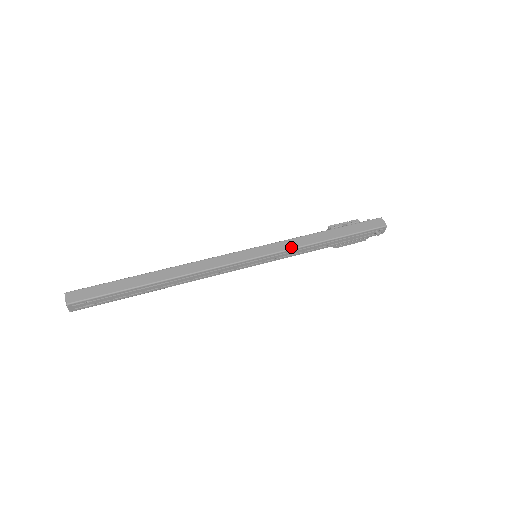
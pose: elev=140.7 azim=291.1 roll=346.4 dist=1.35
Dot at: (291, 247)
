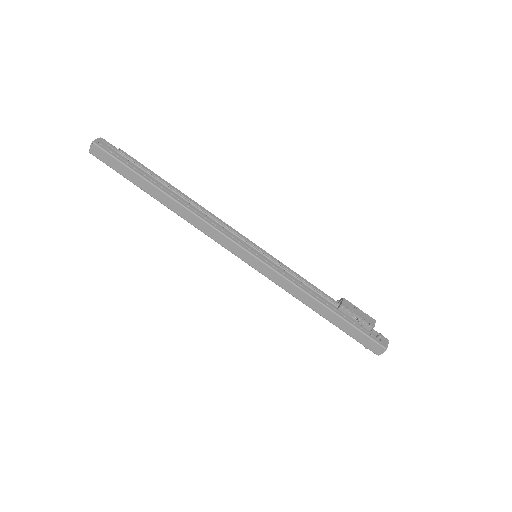
Dot at: (281, 286)
